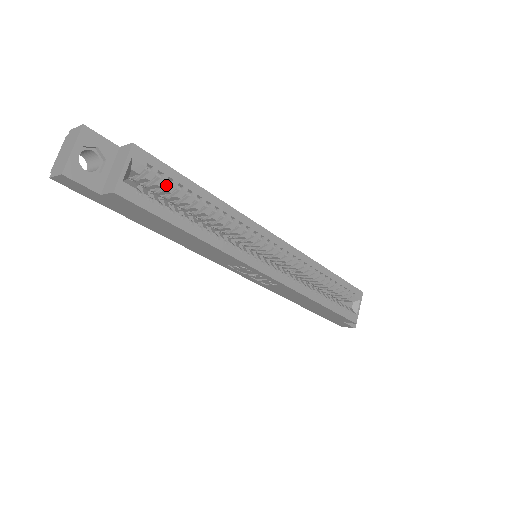
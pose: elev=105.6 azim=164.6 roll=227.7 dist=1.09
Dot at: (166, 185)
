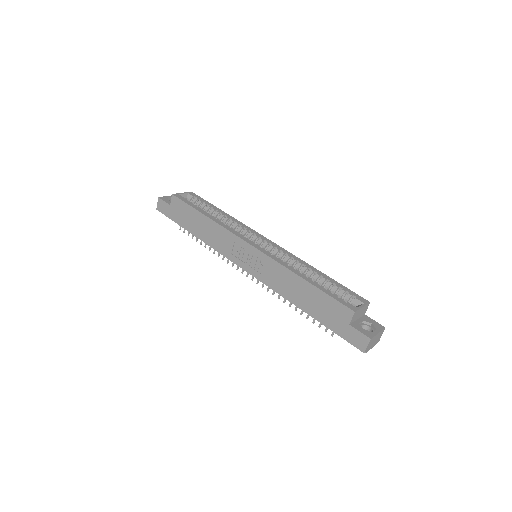
Dot at: (201, 206)
